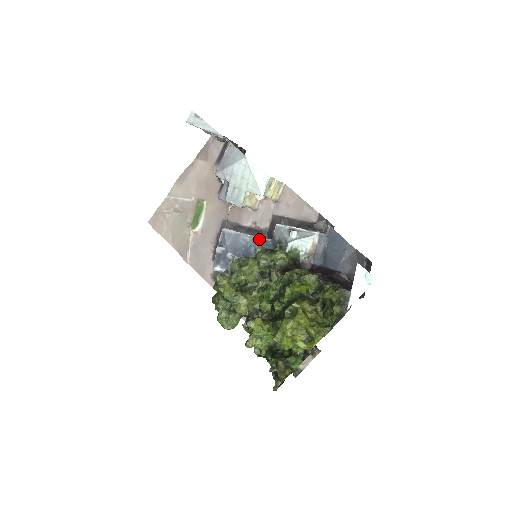
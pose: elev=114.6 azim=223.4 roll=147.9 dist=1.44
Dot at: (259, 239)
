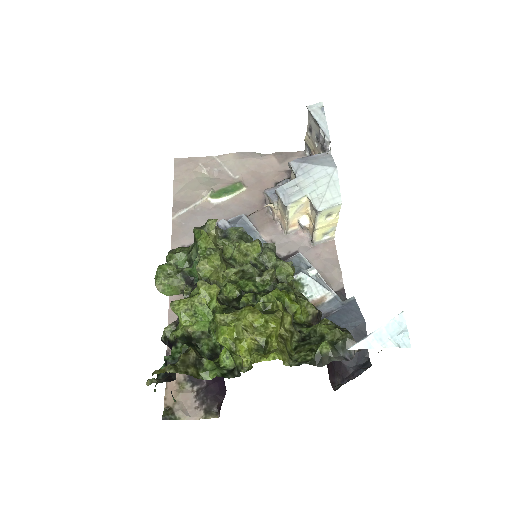
Dot at: occluded
